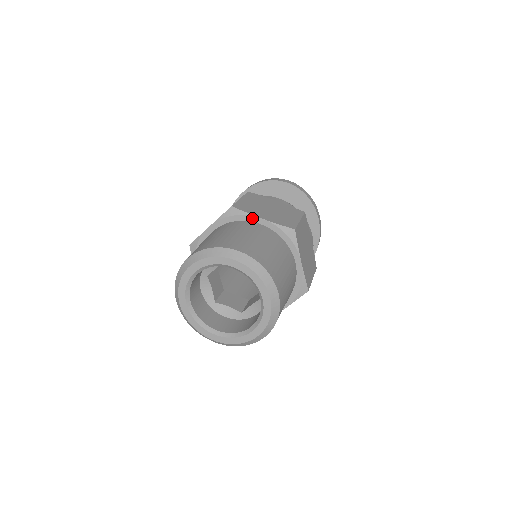
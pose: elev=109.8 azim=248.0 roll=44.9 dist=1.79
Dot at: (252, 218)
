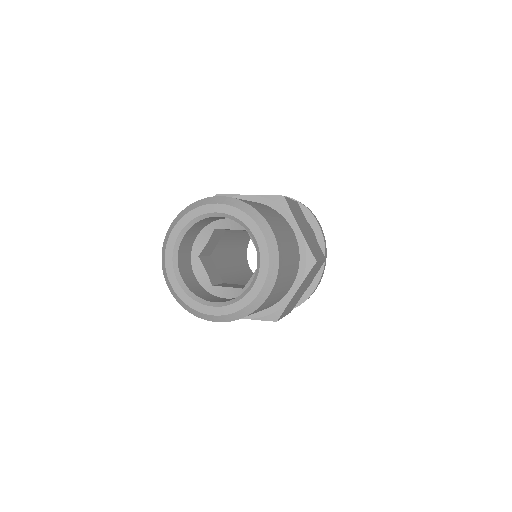
Dot at: (238, 198)
